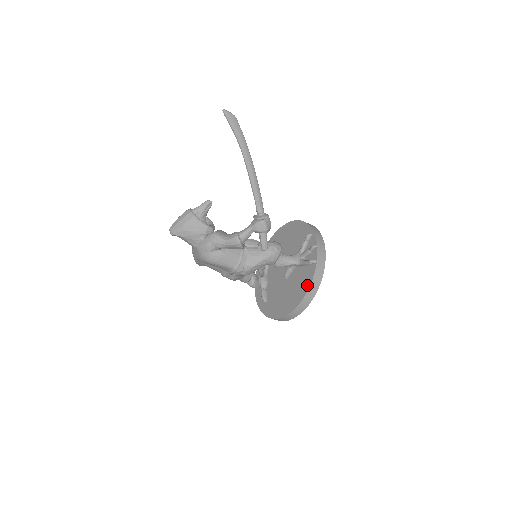
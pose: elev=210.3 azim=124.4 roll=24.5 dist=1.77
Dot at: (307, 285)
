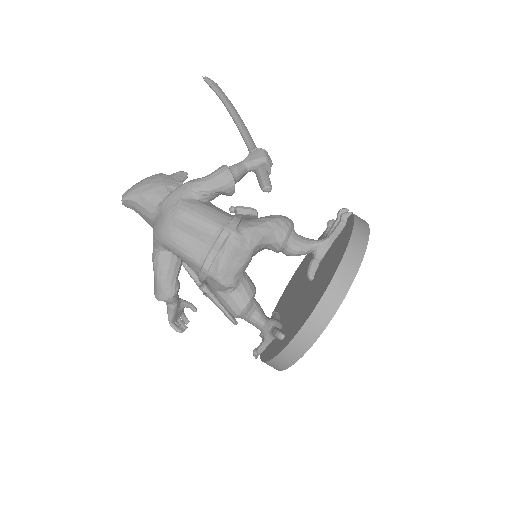
Dot at: (348, 234)
